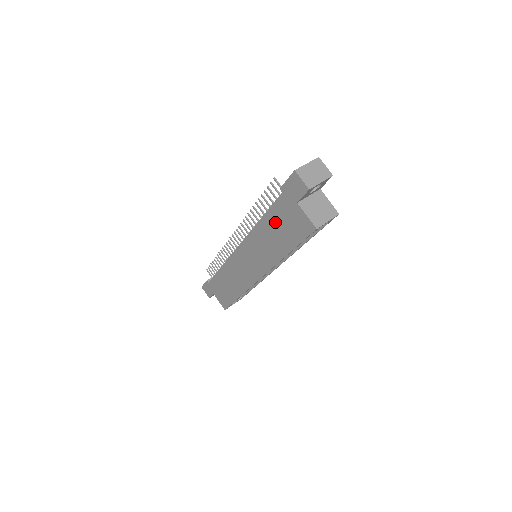
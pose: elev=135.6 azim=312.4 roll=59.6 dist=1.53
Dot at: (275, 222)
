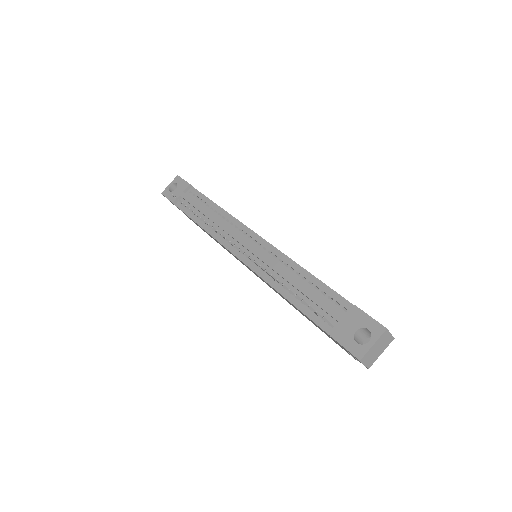
Dot at: occluded
